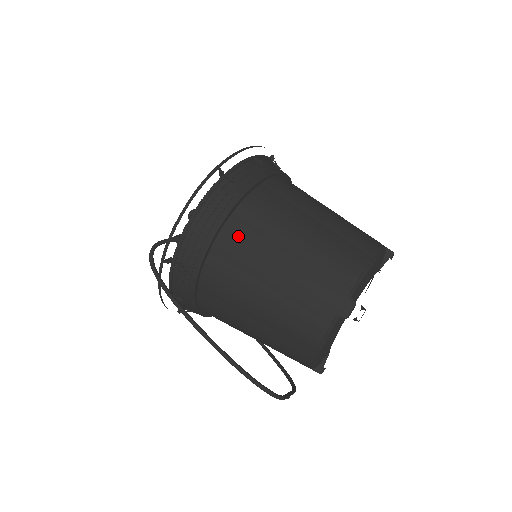
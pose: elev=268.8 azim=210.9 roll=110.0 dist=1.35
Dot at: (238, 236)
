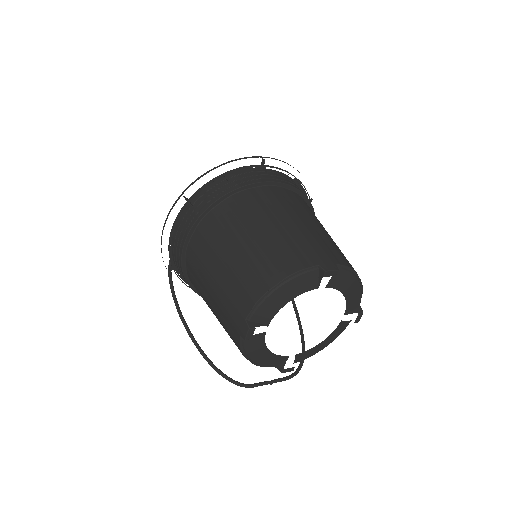
Dot at: (194, 255)
